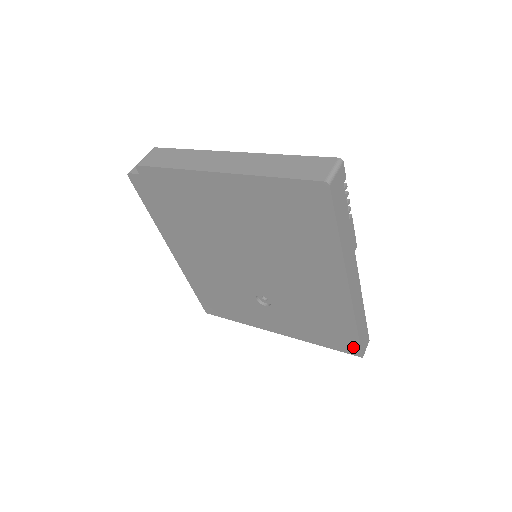
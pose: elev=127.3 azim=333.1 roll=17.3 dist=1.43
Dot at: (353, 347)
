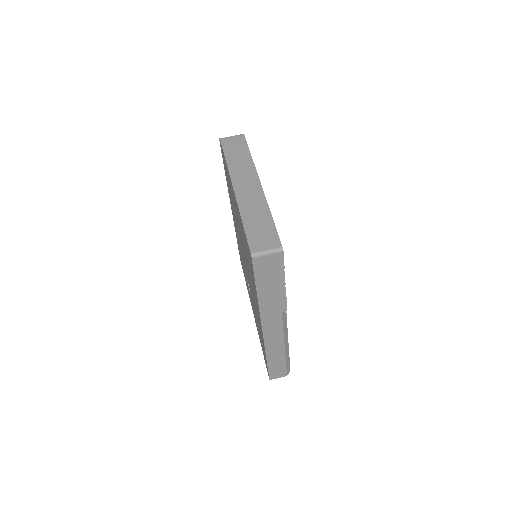
Dot at: occluded
